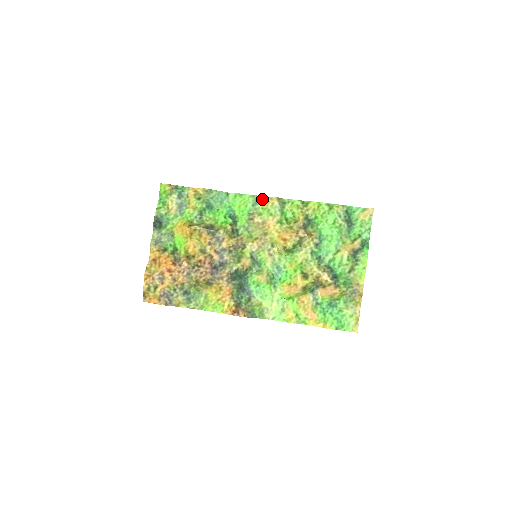
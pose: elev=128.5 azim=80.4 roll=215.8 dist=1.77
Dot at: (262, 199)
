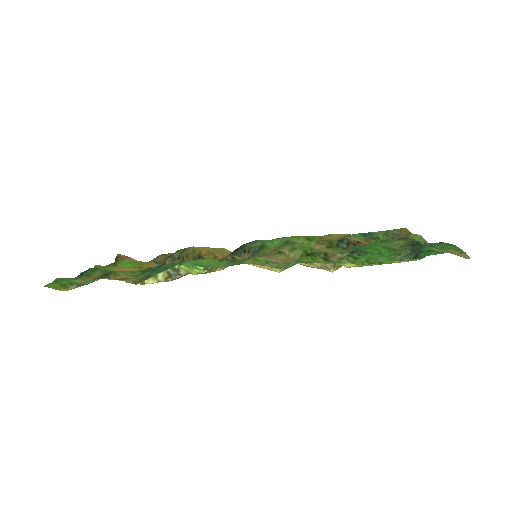
Dot at: occluded
